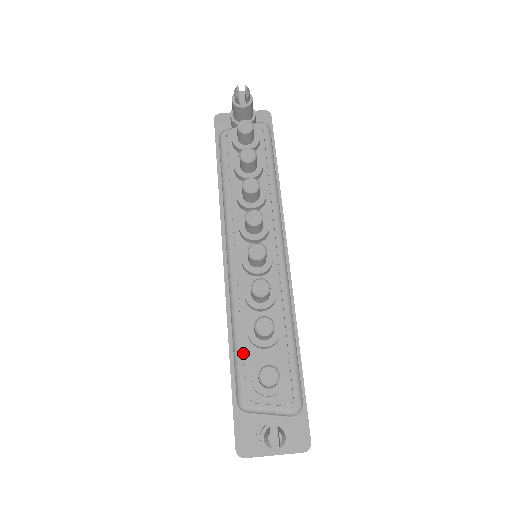
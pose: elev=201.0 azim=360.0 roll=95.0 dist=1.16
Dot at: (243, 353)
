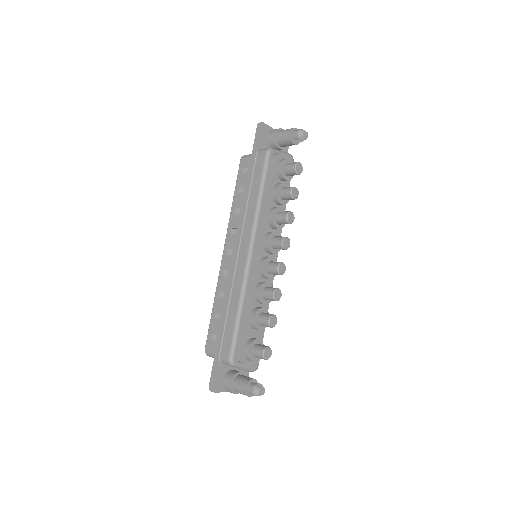
Dot at: (240, 327)
